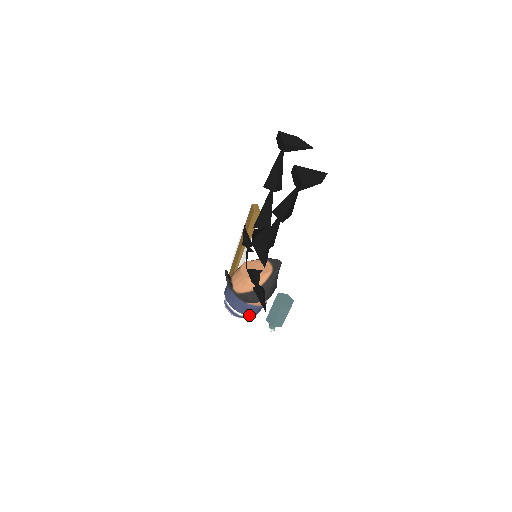
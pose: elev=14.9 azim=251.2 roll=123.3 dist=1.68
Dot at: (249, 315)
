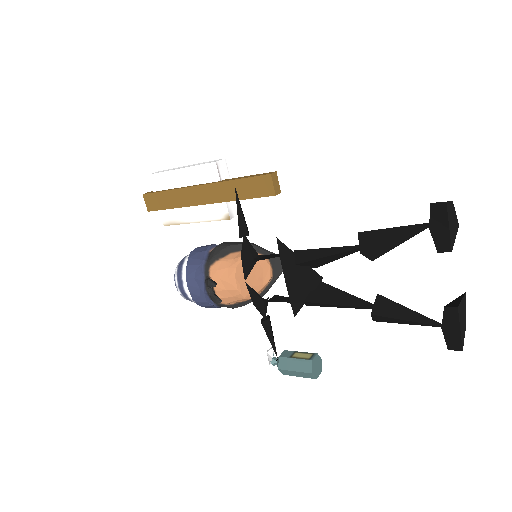
Dot at: occluded
